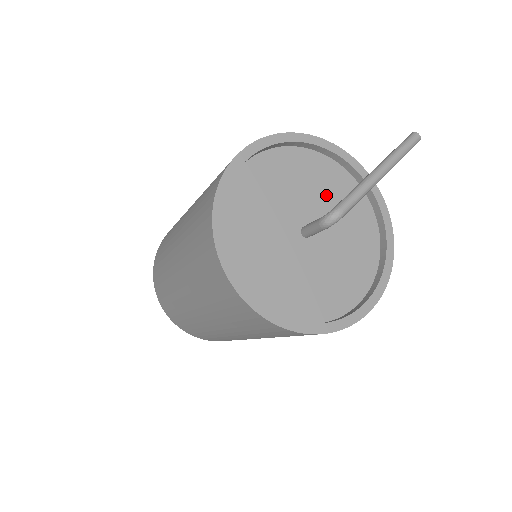
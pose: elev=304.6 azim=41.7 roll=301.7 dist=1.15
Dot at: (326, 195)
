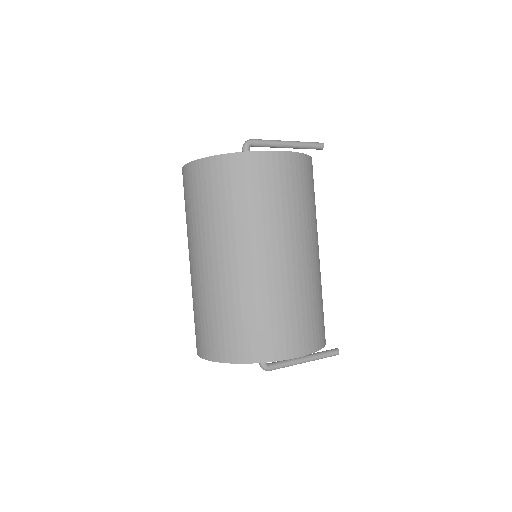
Dot at: occluded
